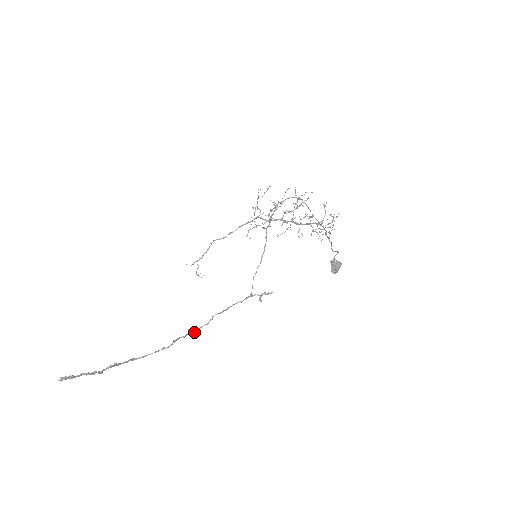
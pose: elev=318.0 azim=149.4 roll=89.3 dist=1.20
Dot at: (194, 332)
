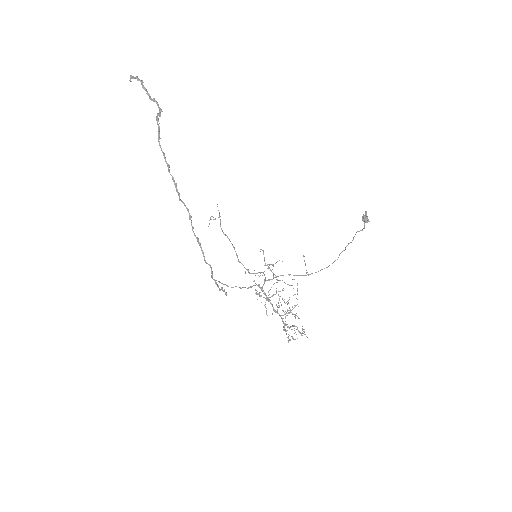
Dot at: (182, 202)
